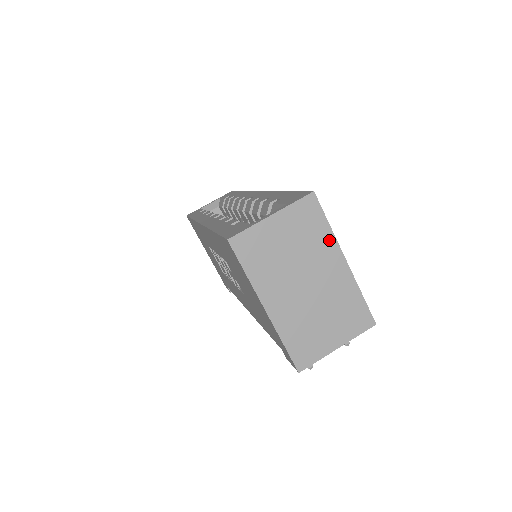
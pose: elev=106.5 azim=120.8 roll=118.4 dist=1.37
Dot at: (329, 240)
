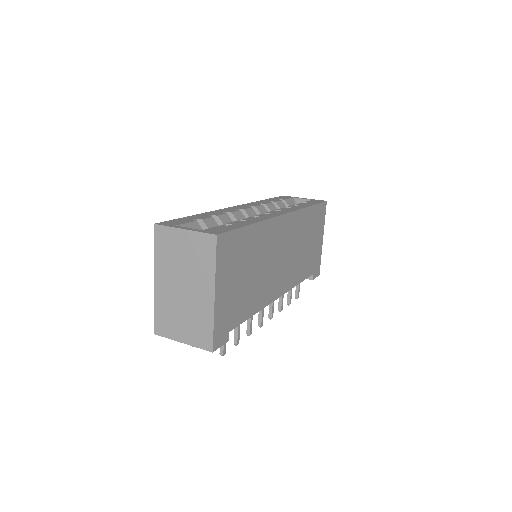
Dot at: (211, 273)
